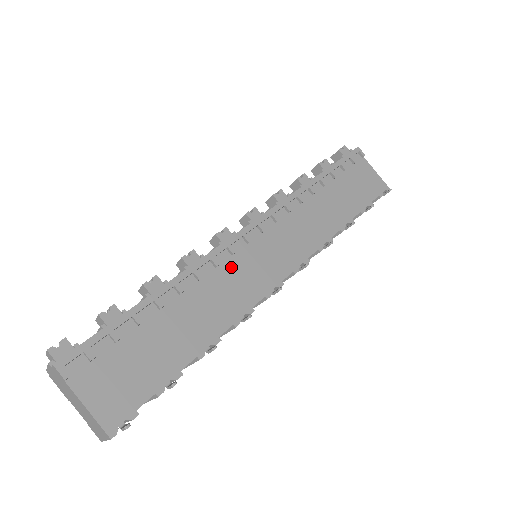
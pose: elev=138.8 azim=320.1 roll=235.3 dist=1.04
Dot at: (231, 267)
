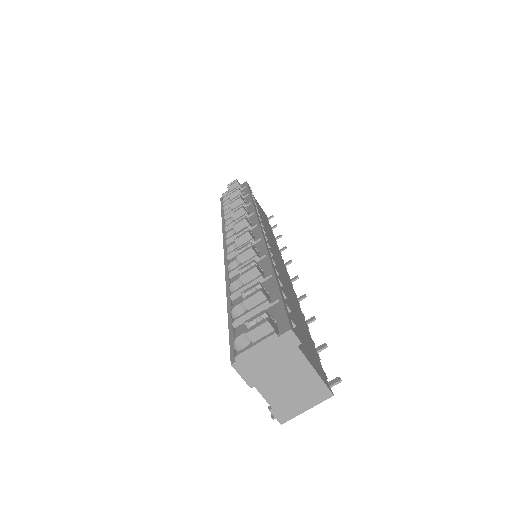
Dot at: (273, 258)
